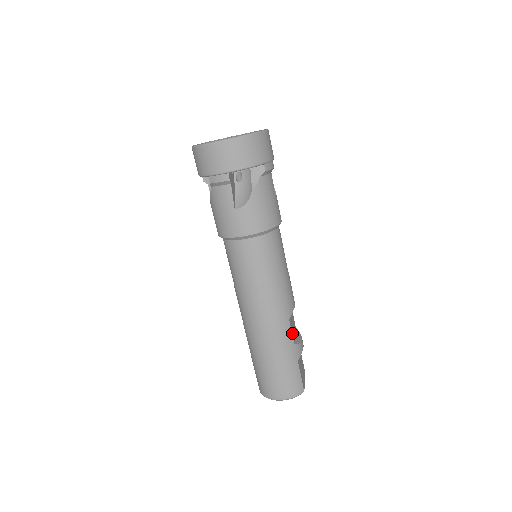
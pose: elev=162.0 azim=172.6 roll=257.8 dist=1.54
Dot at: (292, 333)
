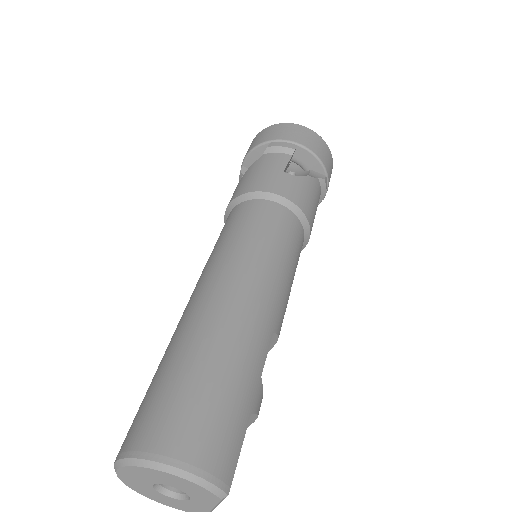
Dot at: (264, 360)
